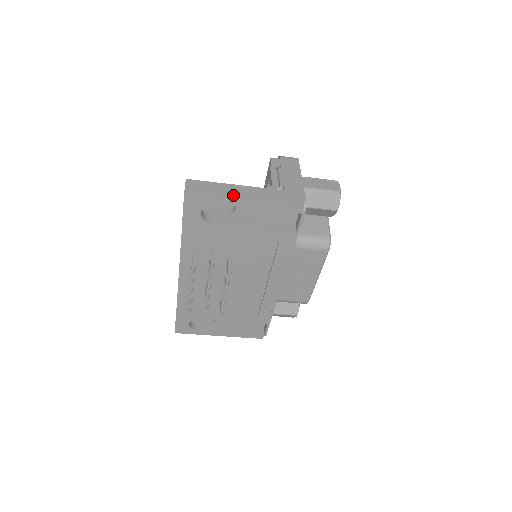
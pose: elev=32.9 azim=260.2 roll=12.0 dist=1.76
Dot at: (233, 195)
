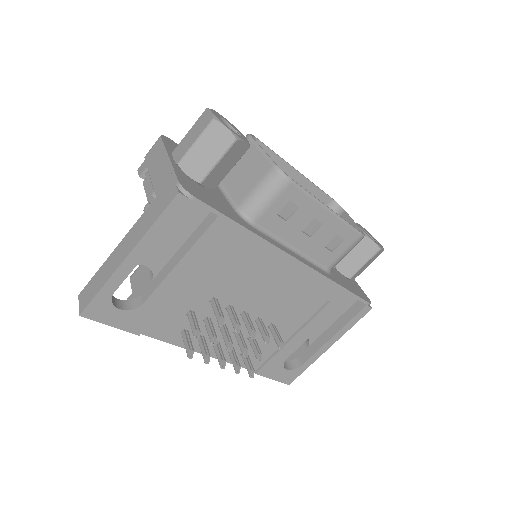
Dot at: (115, 266)
